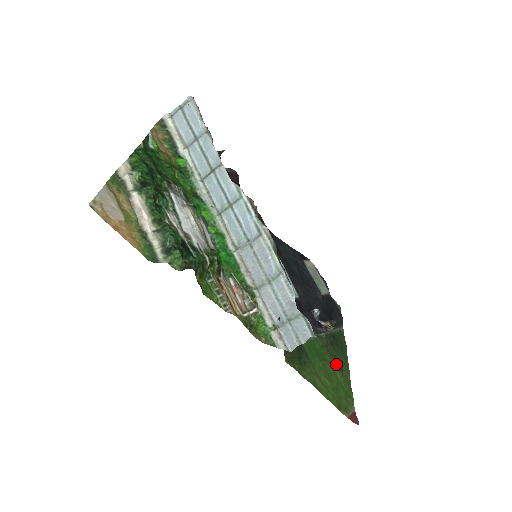
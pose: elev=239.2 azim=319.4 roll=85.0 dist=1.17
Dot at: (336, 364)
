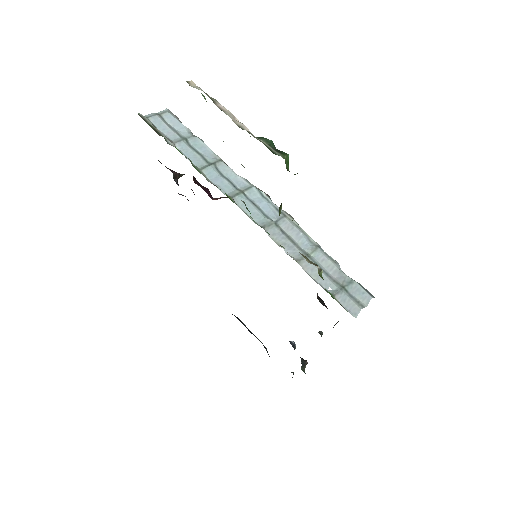
Dot at: occluded
